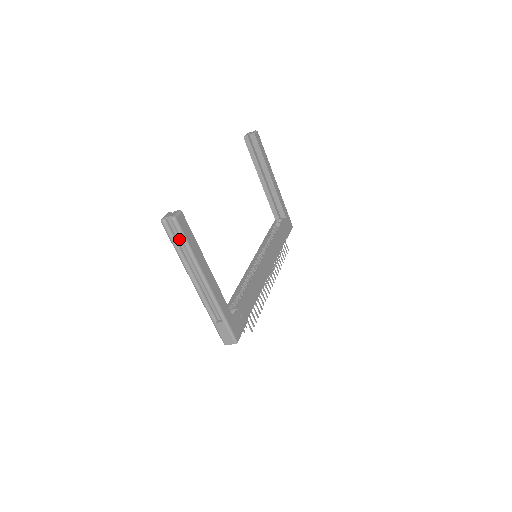
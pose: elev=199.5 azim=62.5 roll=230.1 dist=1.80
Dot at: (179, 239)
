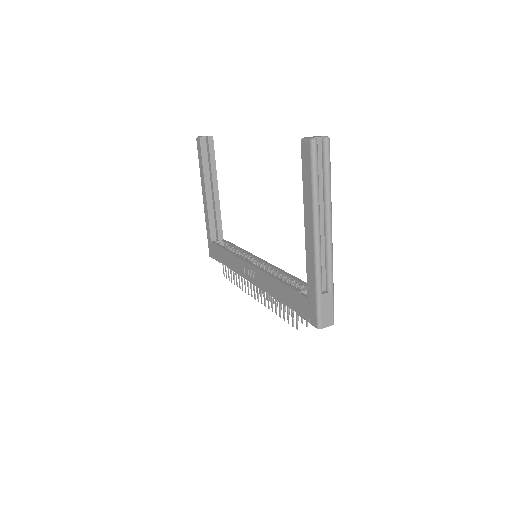
Dot at: (319, 170)
